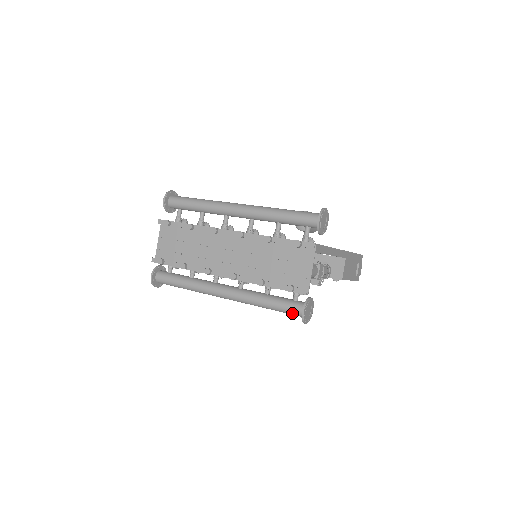
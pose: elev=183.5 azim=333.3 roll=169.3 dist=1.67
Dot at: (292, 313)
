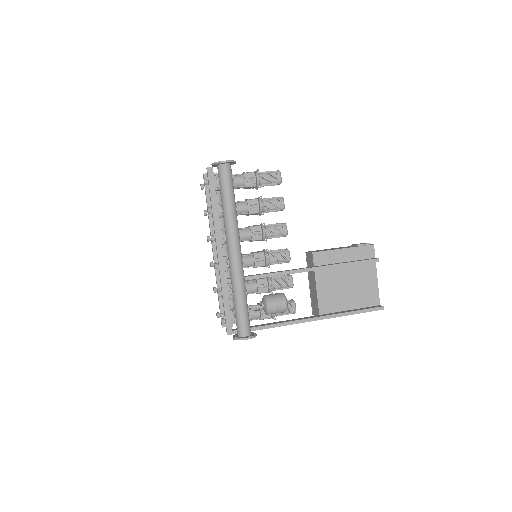
Dot at: occluded
